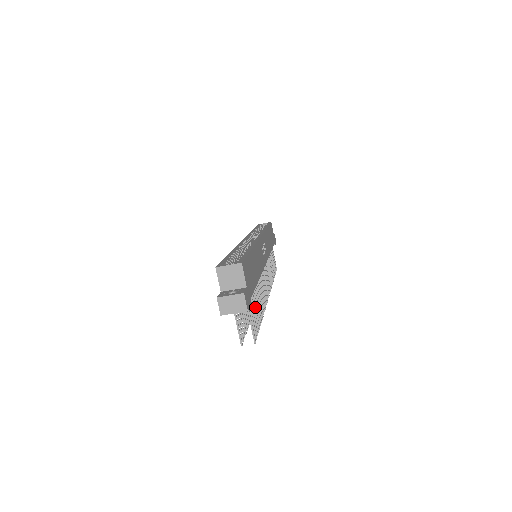
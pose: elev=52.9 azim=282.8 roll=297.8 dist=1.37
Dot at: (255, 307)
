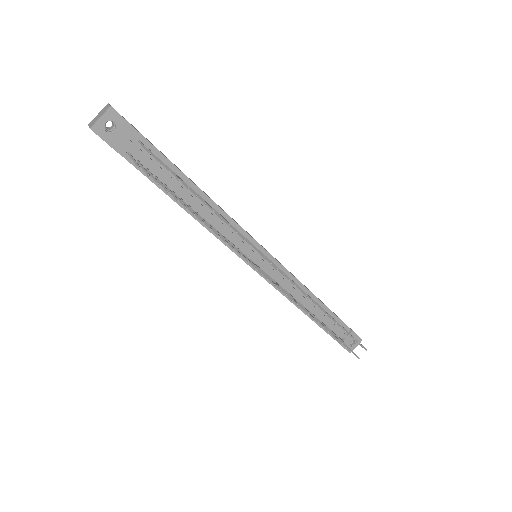
Dot at: (180, 179)
